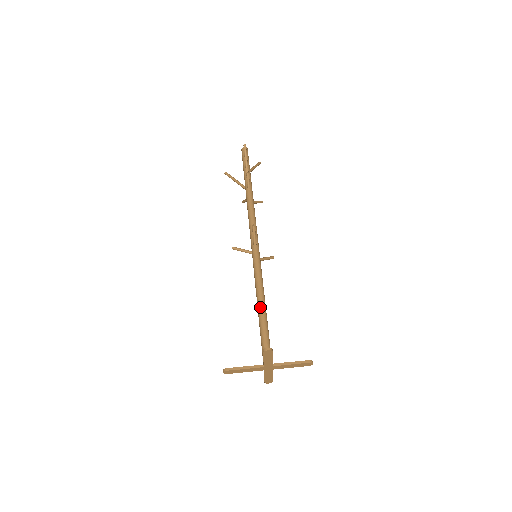
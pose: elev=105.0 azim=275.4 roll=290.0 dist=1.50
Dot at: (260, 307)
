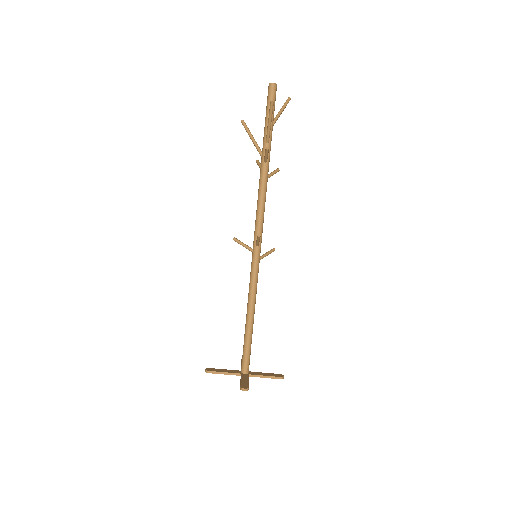
Dot at: (248, 318)
